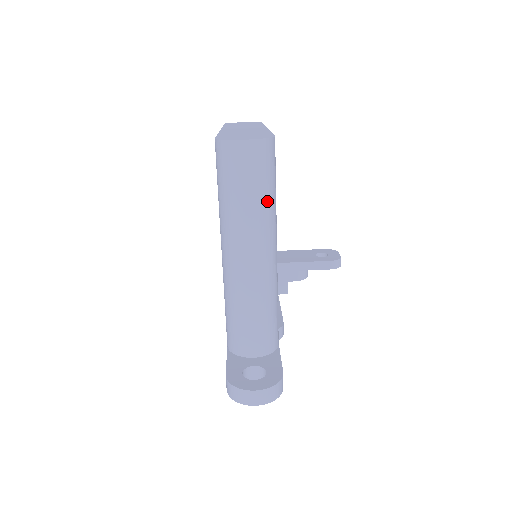
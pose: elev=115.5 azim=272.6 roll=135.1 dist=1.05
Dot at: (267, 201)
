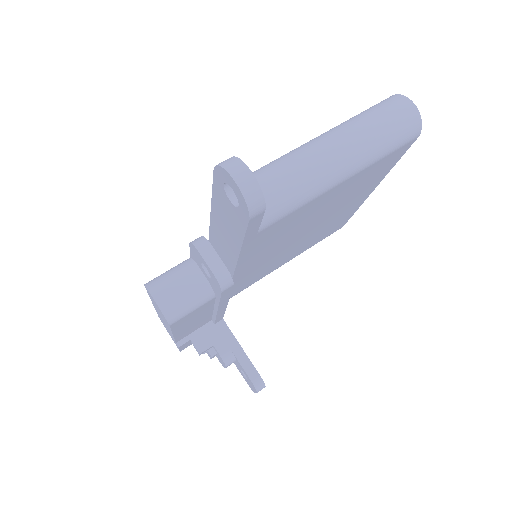
Dot at: (382, 142)
